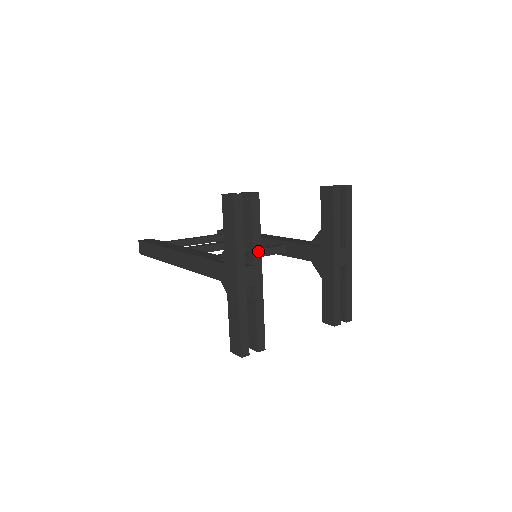
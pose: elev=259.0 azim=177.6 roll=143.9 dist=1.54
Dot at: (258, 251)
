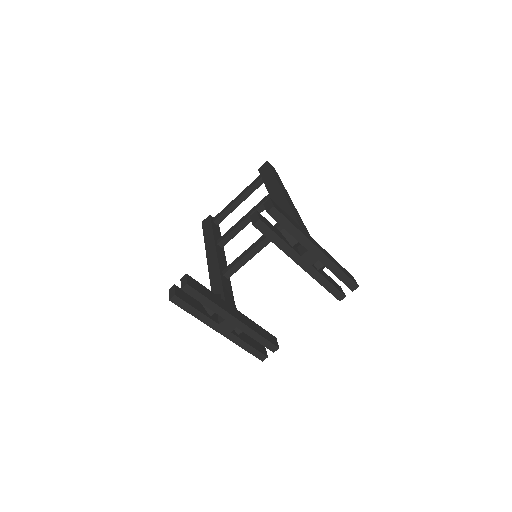
Dot at: (220, 311)
